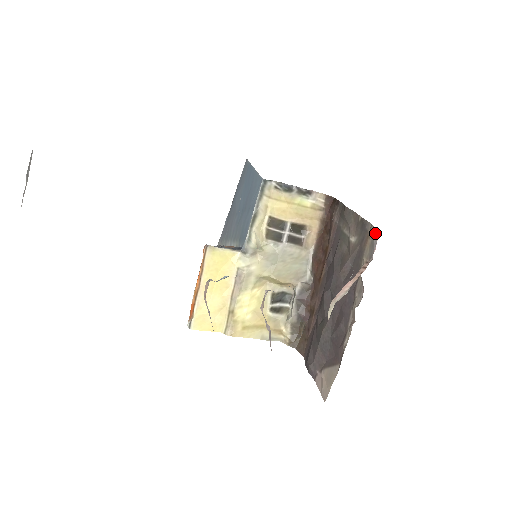
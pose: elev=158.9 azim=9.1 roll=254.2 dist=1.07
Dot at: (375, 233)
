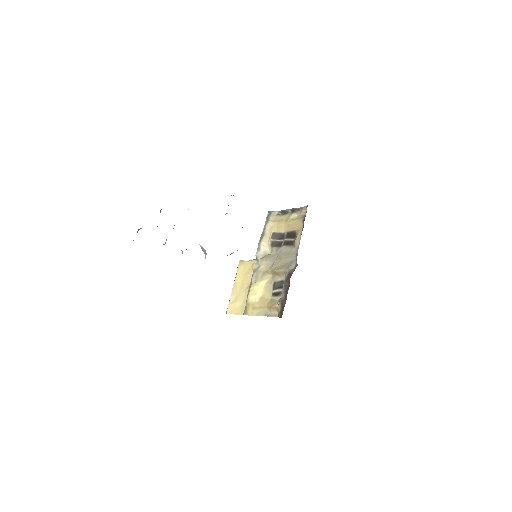
Dot at: occluded
